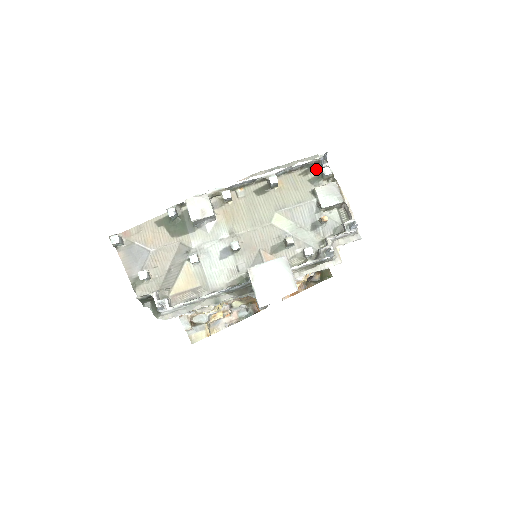
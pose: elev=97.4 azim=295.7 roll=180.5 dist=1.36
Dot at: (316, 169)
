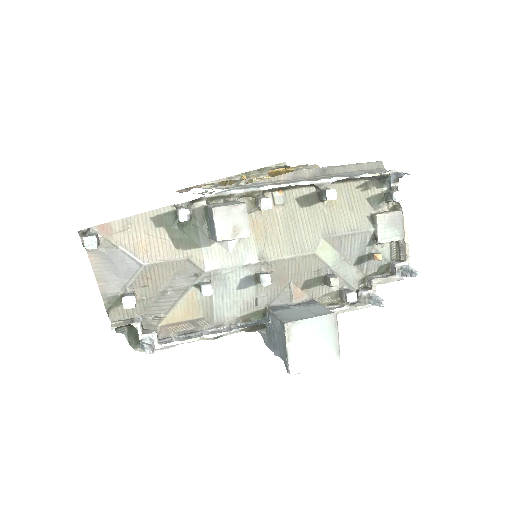
Dot at: (379, 185)
